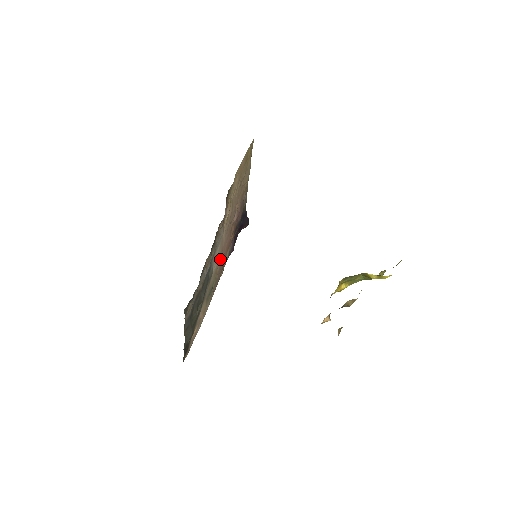
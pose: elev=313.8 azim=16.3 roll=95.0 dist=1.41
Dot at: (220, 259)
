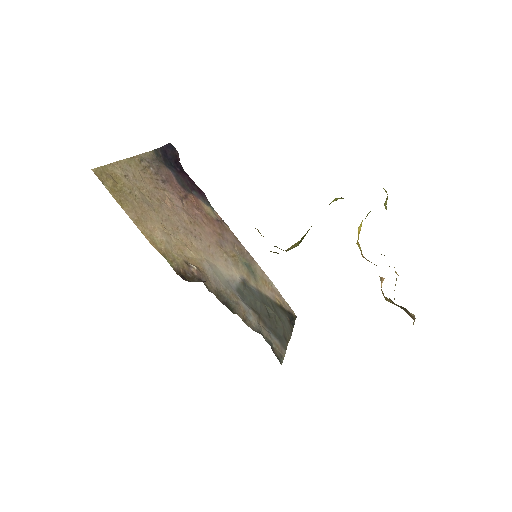
Dot at: (223, 249)
